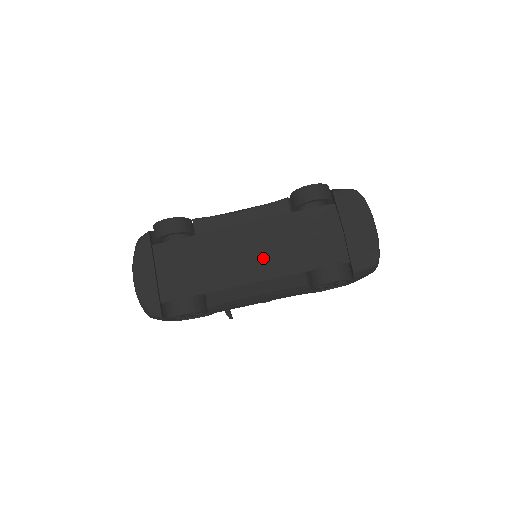
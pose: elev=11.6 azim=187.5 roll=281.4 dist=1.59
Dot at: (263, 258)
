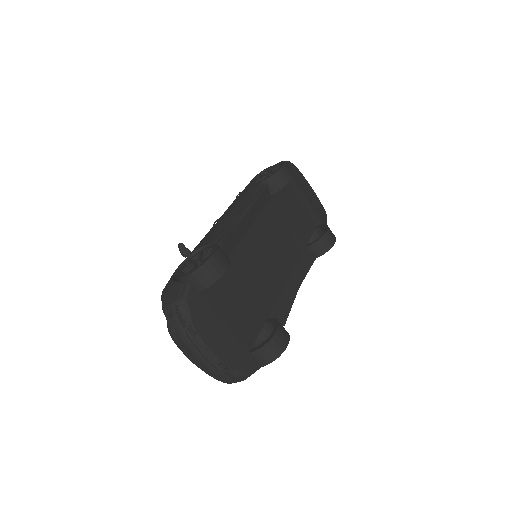
Dot at: (281, 251)
